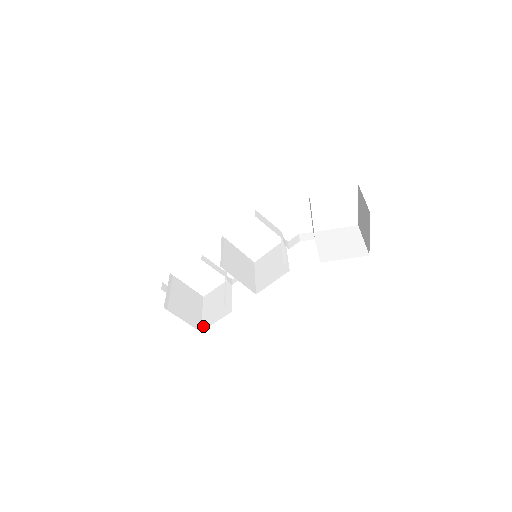
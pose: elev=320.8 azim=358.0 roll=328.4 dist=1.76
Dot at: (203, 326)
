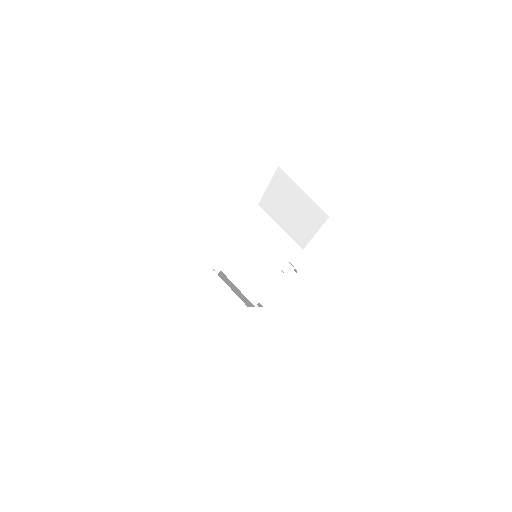
Dot at: (293, 270)
